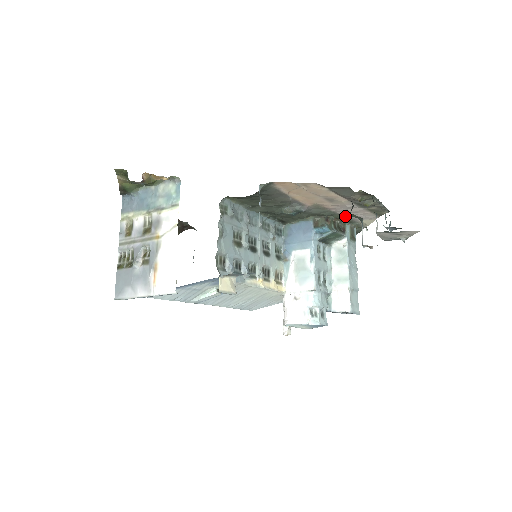
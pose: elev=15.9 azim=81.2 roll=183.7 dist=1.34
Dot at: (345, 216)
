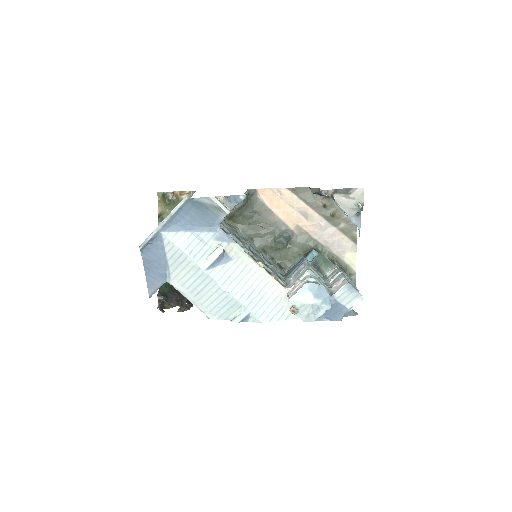
Dot at: (329, 249)
